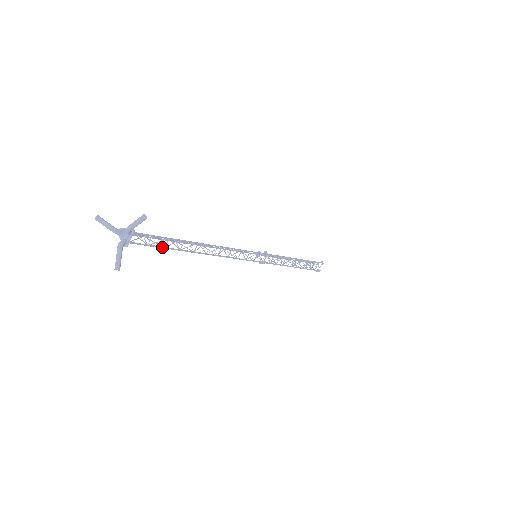
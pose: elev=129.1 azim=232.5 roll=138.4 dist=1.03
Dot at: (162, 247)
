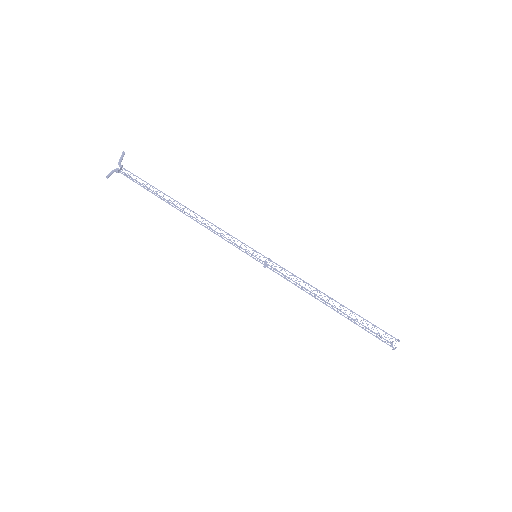
Dot at: occluded
